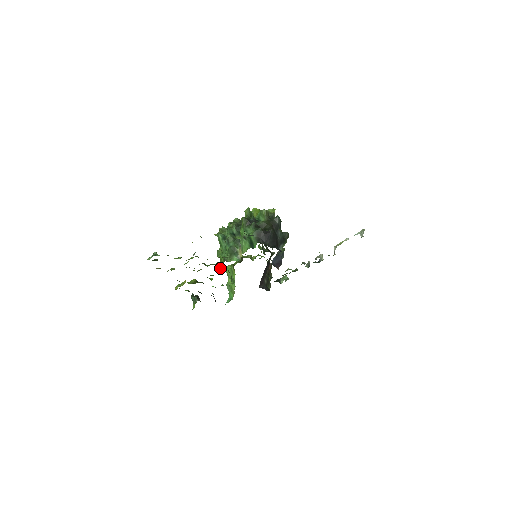
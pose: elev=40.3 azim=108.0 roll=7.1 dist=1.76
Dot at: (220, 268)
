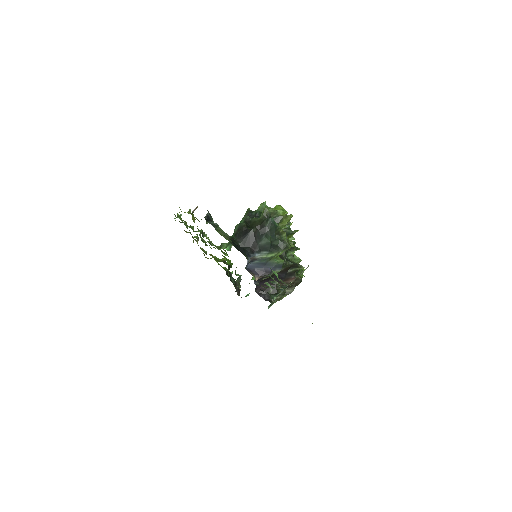
Dot at: occluded
